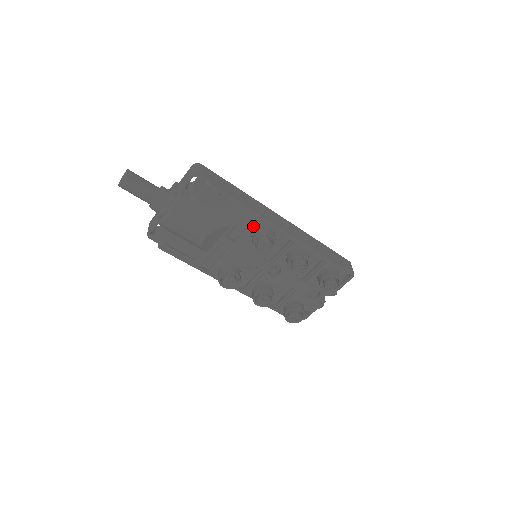
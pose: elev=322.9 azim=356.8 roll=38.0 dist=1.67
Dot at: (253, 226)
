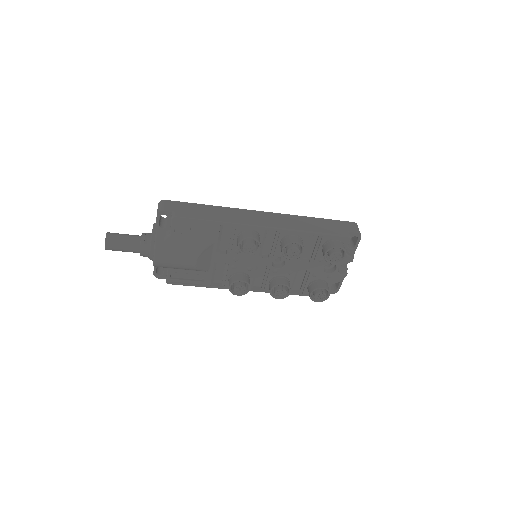
Dot at: (234, 234)
